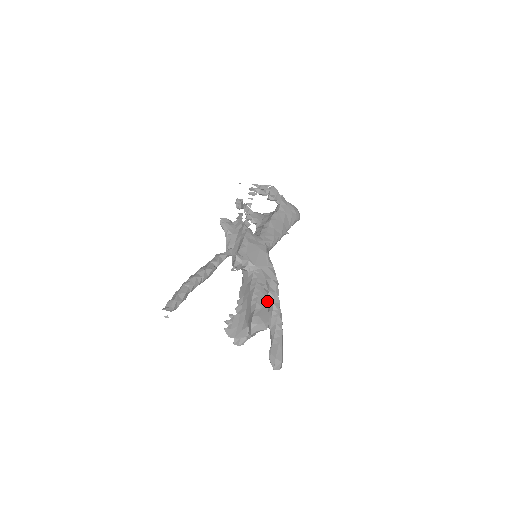
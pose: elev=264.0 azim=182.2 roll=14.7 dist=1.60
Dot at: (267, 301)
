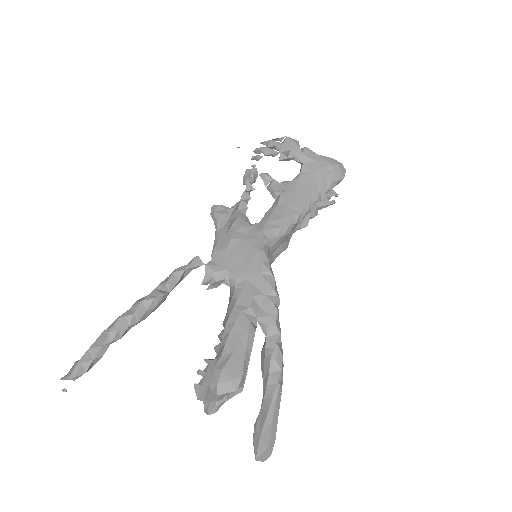
Dot at: (246, 337)
